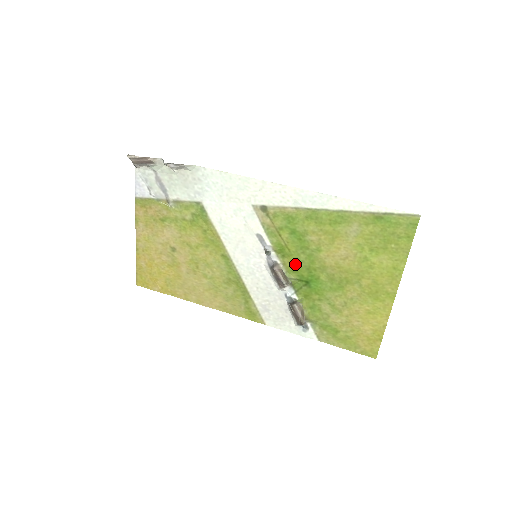
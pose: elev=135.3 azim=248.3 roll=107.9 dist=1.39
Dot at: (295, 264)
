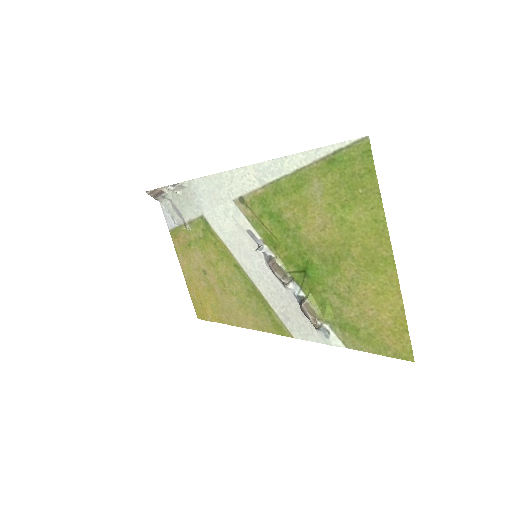
Dot at: (287, 253)
